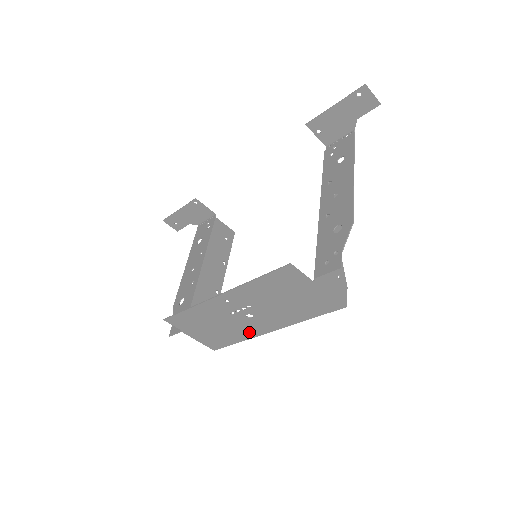
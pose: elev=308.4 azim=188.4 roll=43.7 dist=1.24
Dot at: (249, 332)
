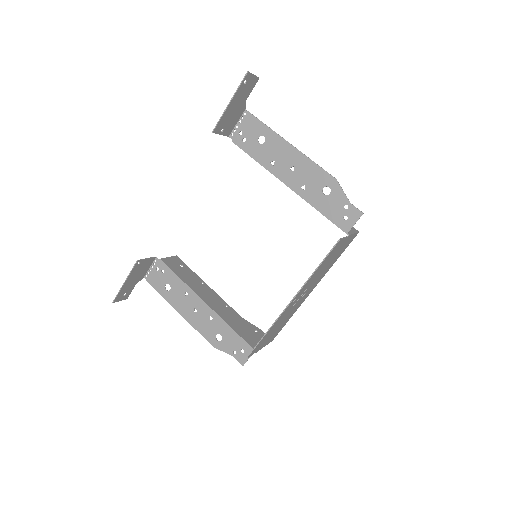
Dot at: occluded
